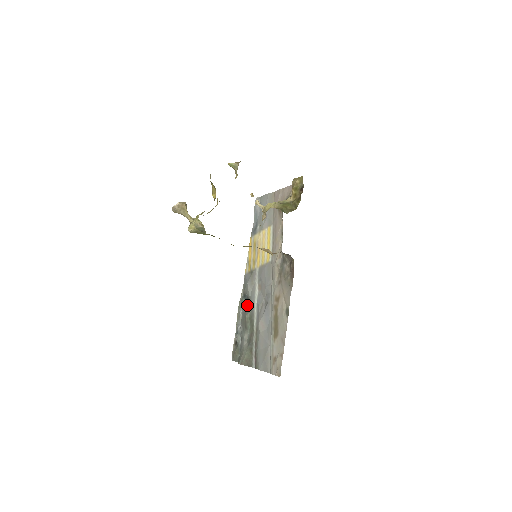
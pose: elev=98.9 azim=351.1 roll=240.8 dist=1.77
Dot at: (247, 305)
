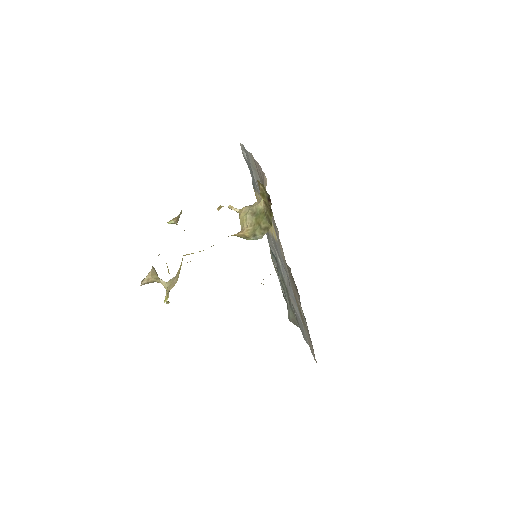
Dot at: occluded
